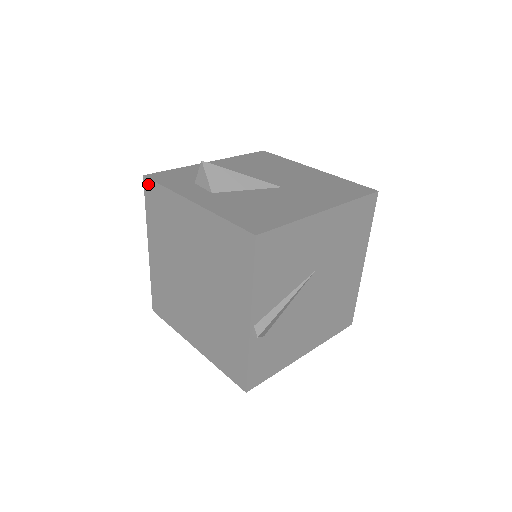
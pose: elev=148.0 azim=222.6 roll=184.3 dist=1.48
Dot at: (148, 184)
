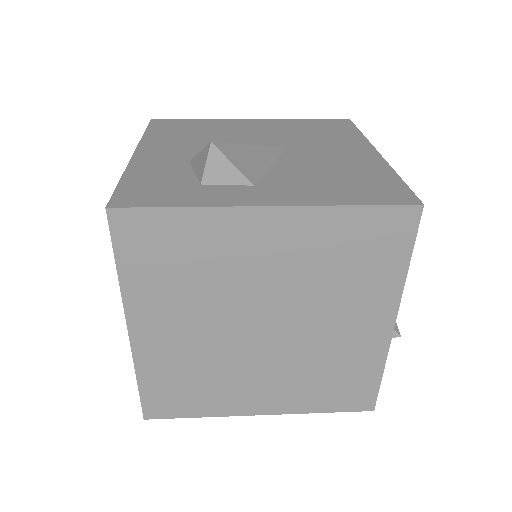
Dot at: (125, 219)
